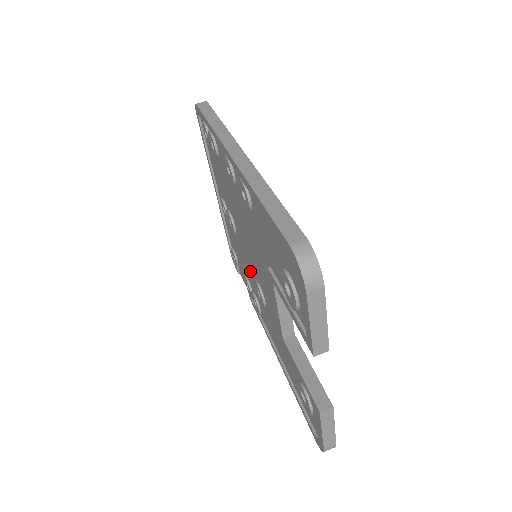
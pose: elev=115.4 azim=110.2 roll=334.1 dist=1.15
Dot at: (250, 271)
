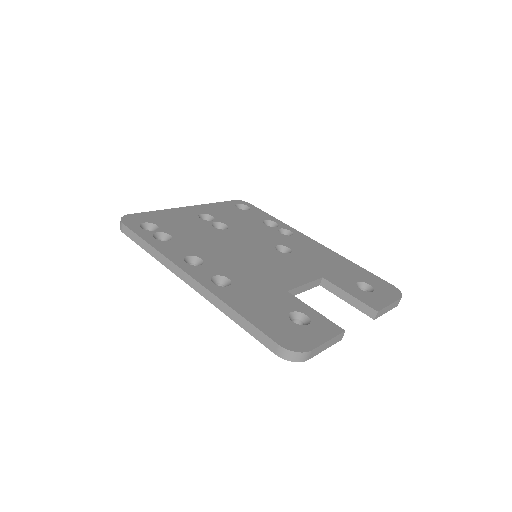
Dot at: occluded
